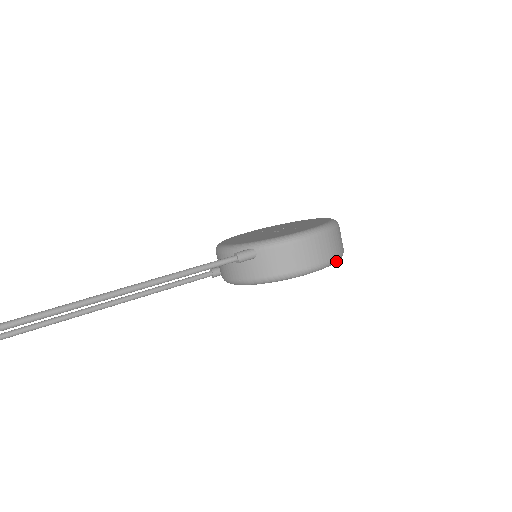
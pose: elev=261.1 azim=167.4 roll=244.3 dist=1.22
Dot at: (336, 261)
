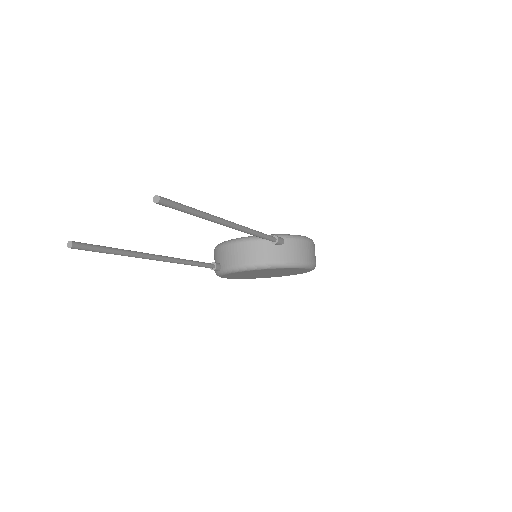
Dot at: occluded
